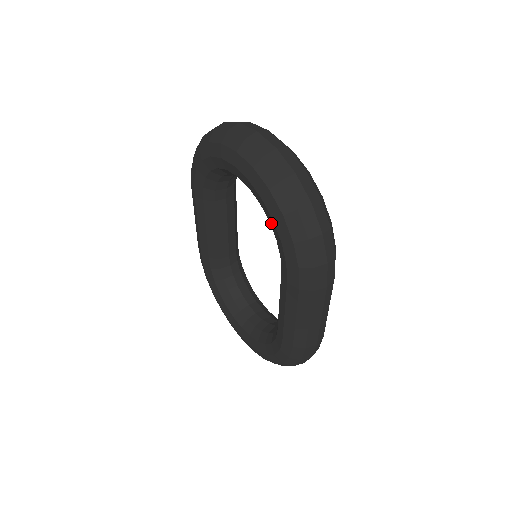
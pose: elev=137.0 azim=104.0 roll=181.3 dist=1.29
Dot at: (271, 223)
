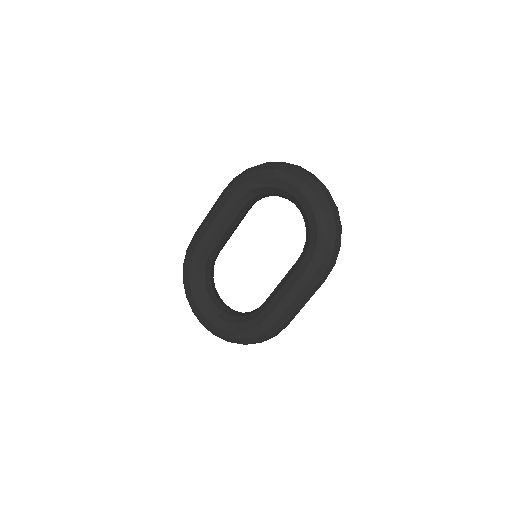
Dot at: (312, 230)
